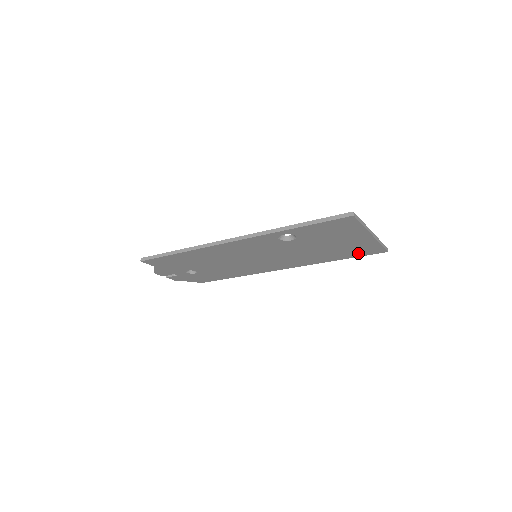
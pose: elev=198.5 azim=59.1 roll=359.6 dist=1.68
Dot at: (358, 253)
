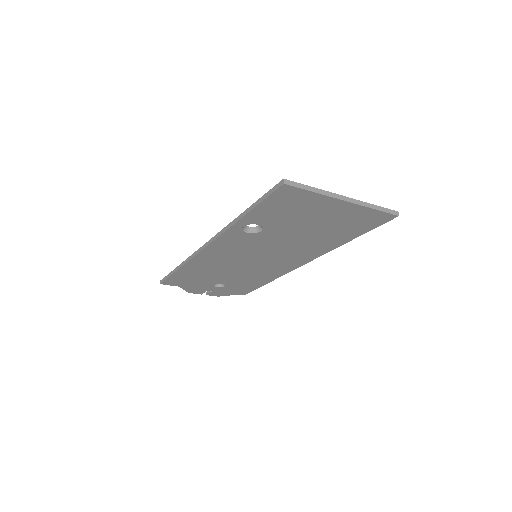
Dot at: (363, 227)
